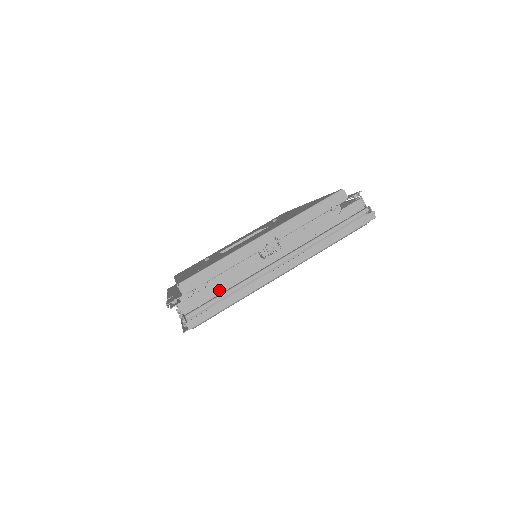
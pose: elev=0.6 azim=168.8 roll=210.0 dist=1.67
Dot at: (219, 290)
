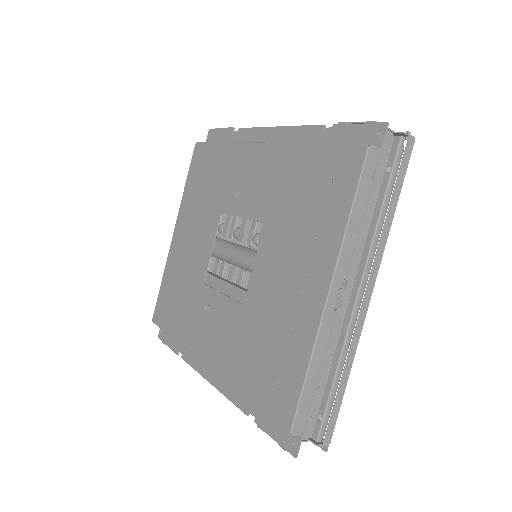
Dot at: (322, 383)
